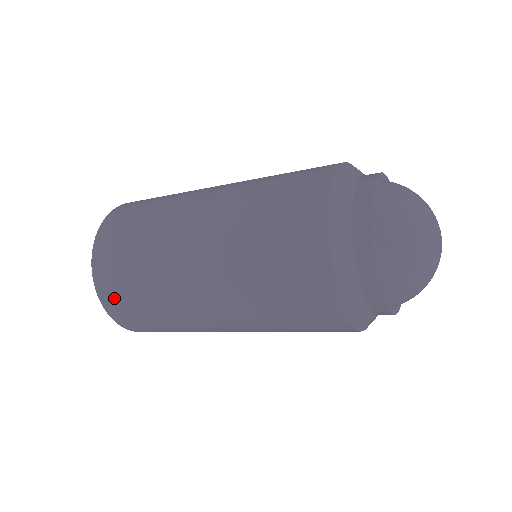
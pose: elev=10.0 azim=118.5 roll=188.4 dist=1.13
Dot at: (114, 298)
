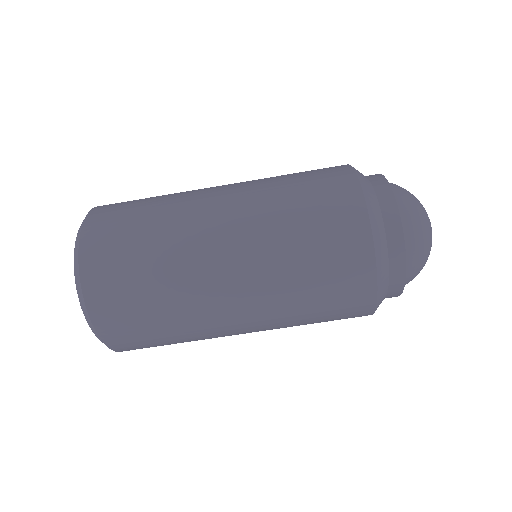
Dot at: (109, 210)
